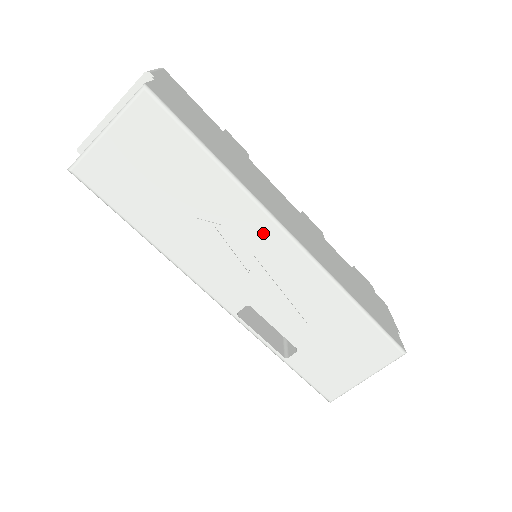
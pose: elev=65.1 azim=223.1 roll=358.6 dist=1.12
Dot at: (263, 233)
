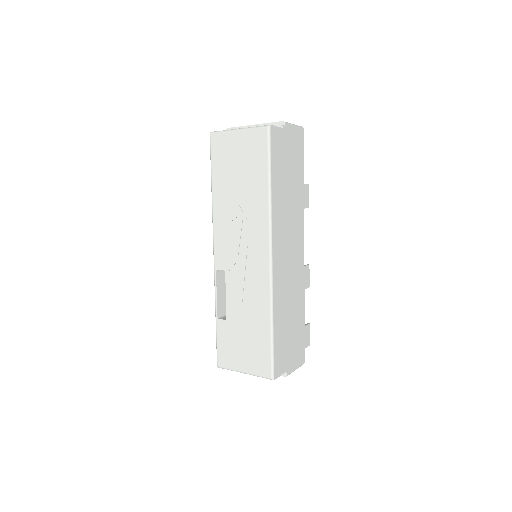
Dot at: (260, 241)
